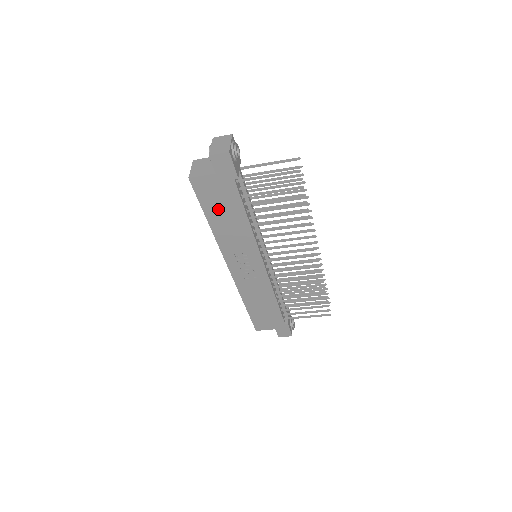
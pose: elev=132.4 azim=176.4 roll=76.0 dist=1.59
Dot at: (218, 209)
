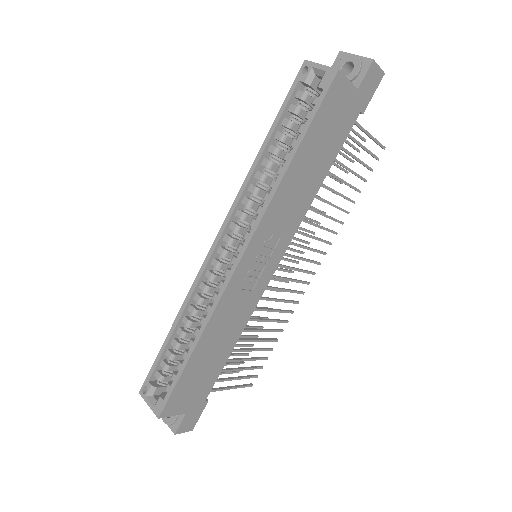
Dot at: (317, 143)
